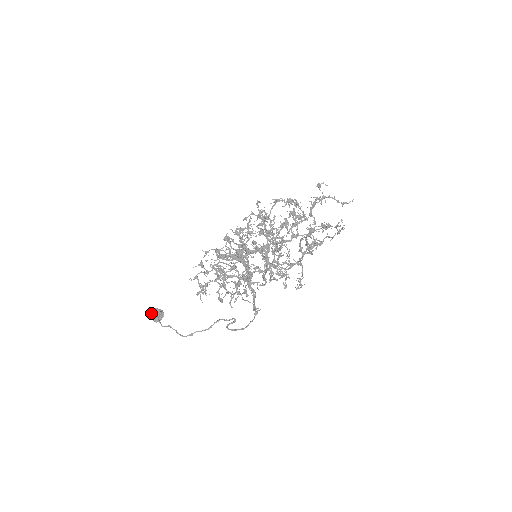
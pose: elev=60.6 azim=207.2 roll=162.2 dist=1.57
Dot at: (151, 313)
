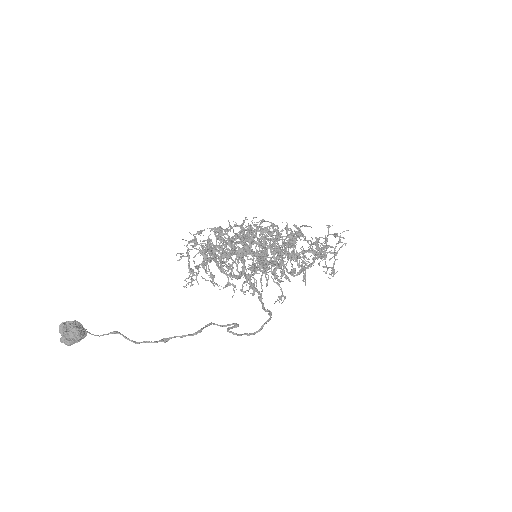
Dot at: (63, 327)
